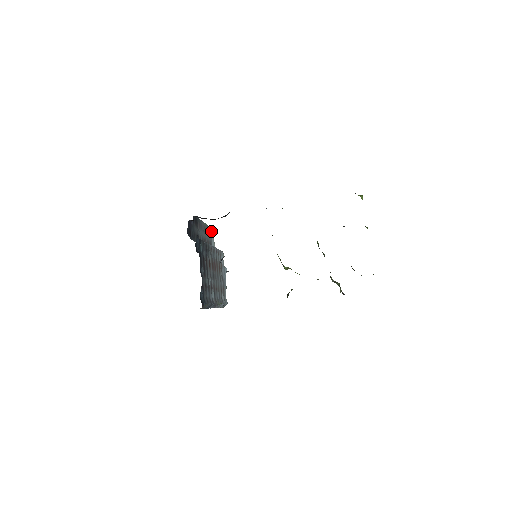
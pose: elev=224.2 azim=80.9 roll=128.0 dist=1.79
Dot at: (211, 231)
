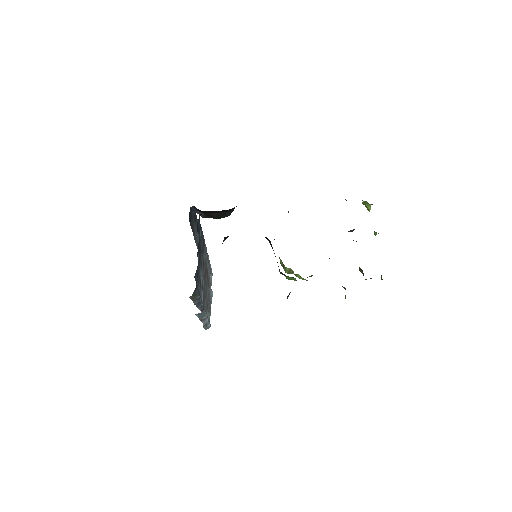
Dot at: occluded
